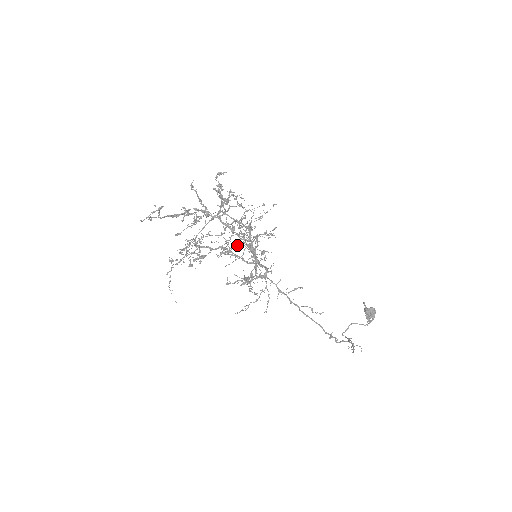
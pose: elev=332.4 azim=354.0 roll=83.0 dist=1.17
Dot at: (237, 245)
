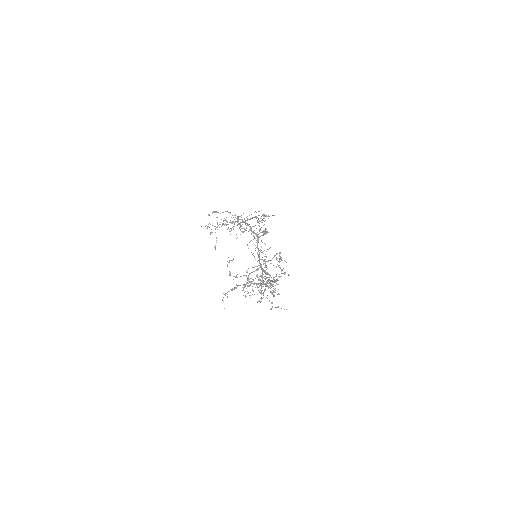
Dot at: occluded
